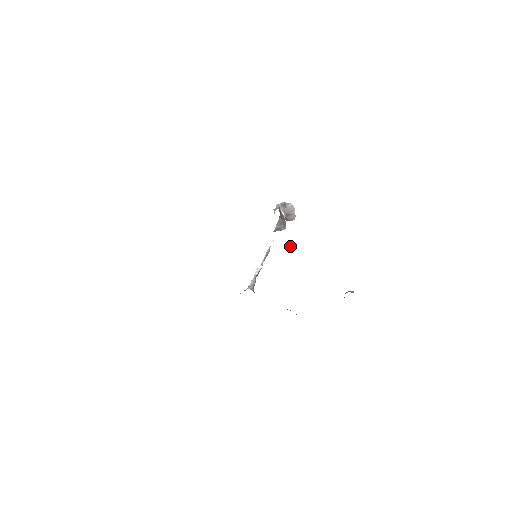
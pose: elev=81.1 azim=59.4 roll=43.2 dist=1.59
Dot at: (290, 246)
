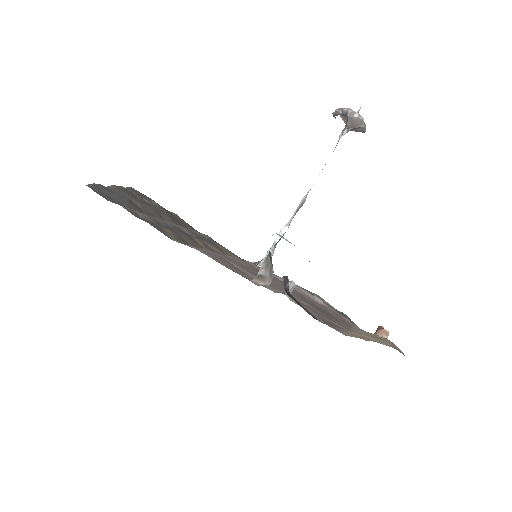
Dot at: (289, 282)
